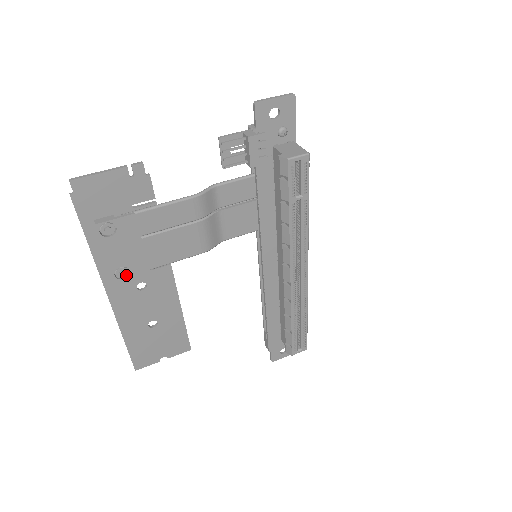
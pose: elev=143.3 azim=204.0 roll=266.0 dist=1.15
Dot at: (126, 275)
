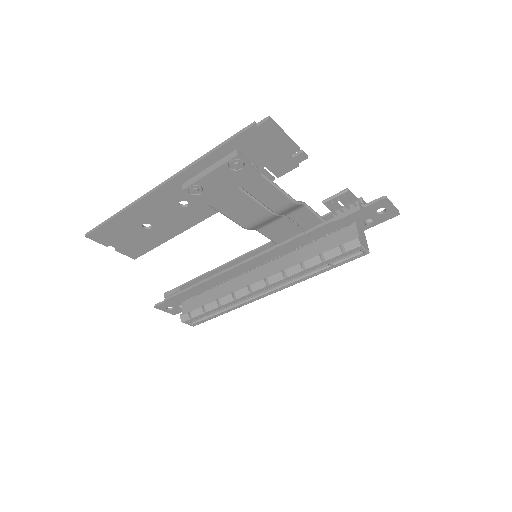
Dot at: (194, 193)
